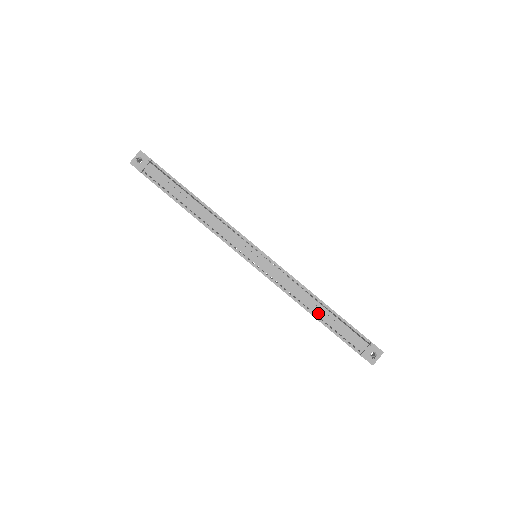
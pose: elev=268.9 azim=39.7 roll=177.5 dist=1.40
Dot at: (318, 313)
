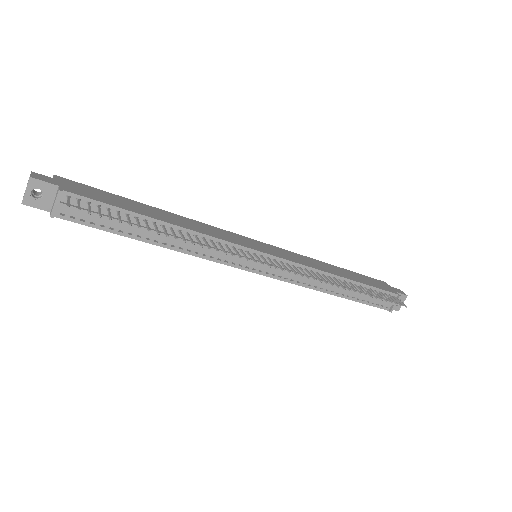
Dot at: (343, 292)
